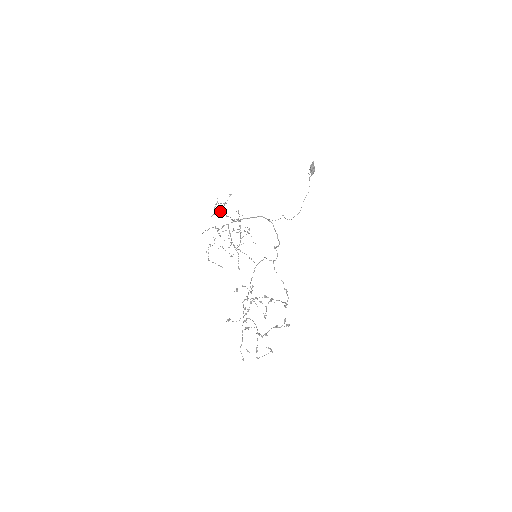
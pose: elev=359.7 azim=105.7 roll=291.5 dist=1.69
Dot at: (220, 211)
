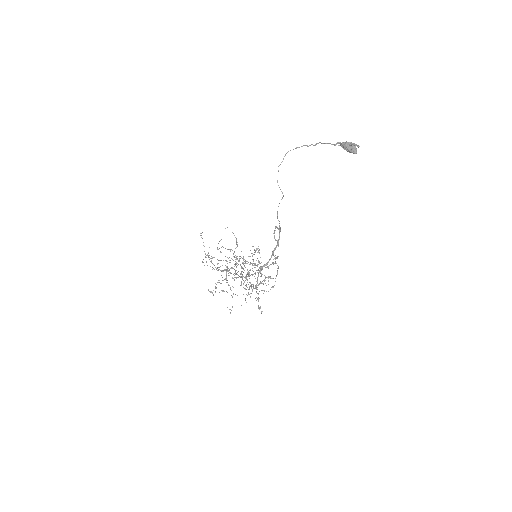
Dot at: (257, 299)
